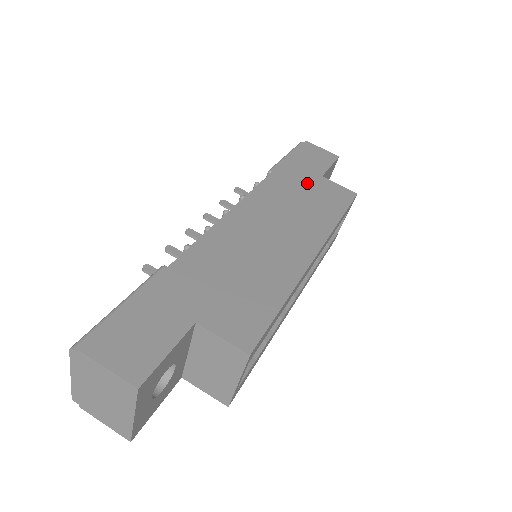
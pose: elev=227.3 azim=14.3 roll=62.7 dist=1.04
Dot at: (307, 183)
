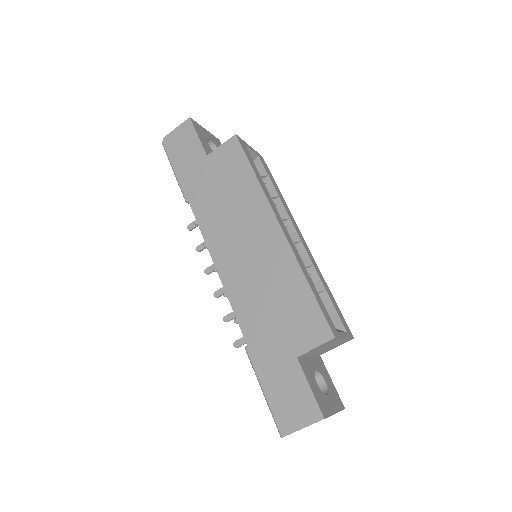
Dot at: (210, 177)
